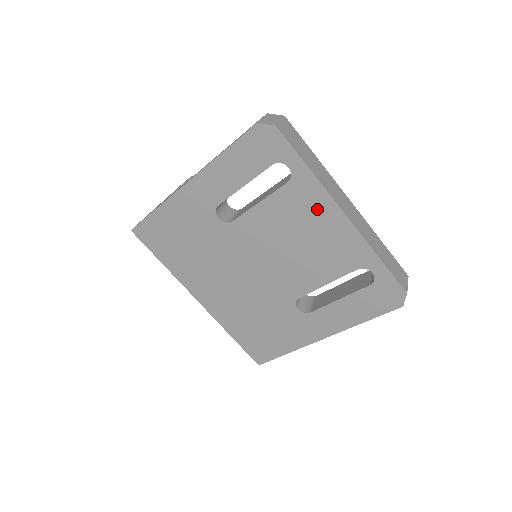
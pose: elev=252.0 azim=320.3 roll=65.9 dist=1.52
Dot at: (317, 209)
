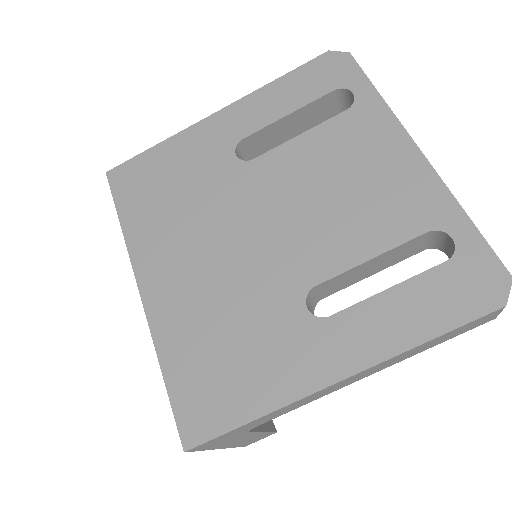
Dot at: (379, 141)
